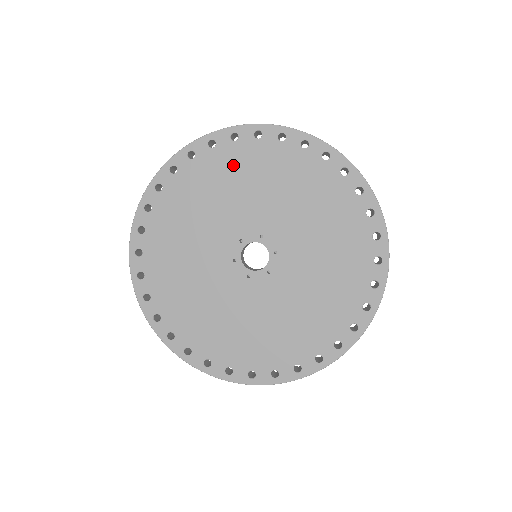
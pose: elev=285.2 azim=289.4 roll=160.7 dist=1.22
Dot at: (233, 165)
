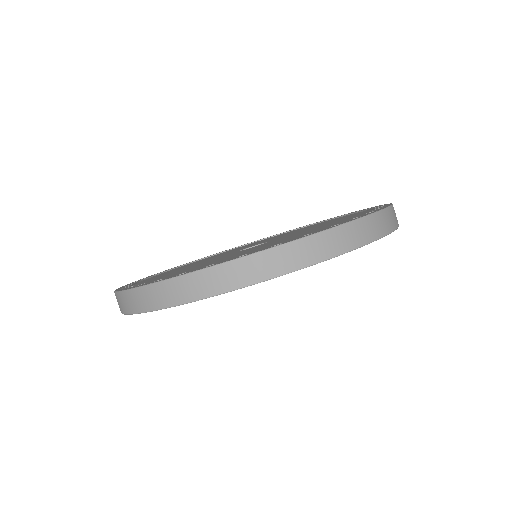
Dot at: occluded
